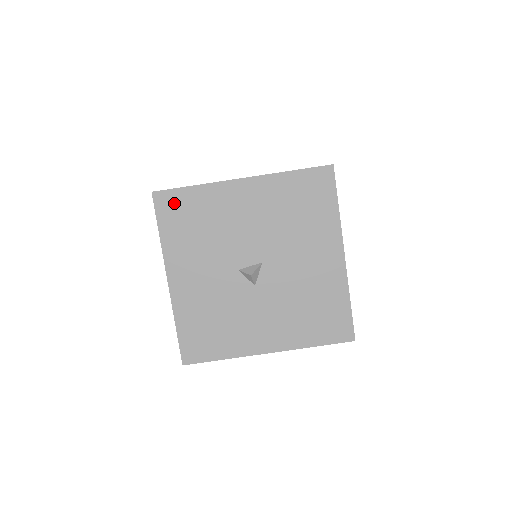
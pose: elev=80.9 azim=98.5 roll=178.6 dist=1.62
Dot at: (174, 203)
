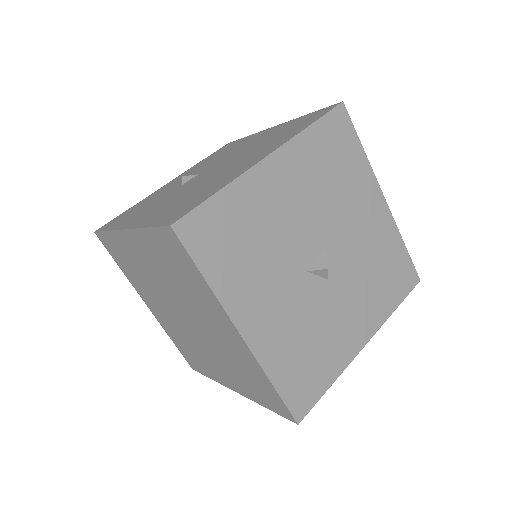
Dot at: (206, 227)
